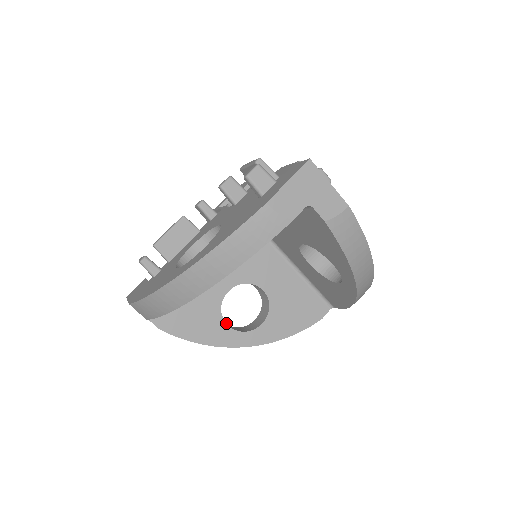
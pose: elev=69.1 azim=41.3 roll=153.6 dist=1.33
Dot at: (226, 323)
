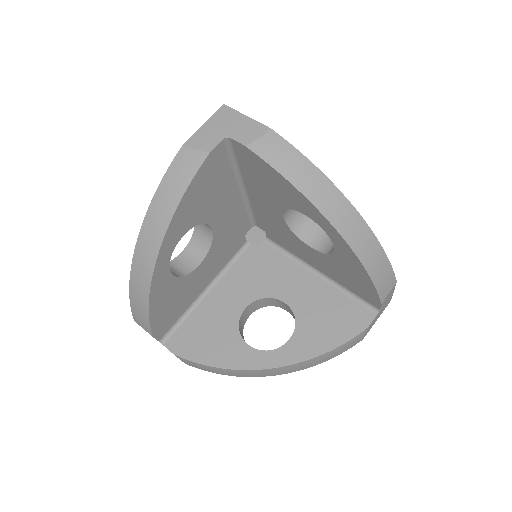
Dot at: occluded
